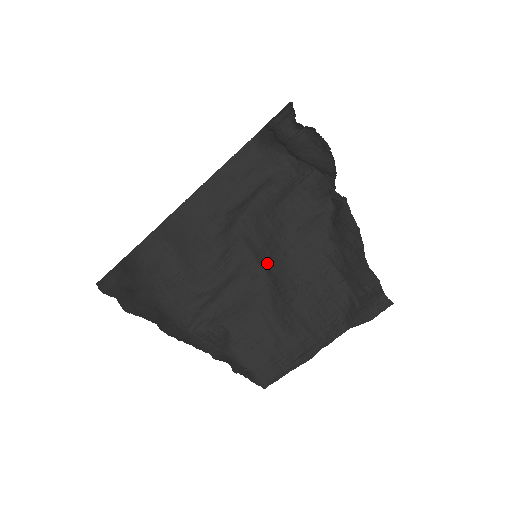
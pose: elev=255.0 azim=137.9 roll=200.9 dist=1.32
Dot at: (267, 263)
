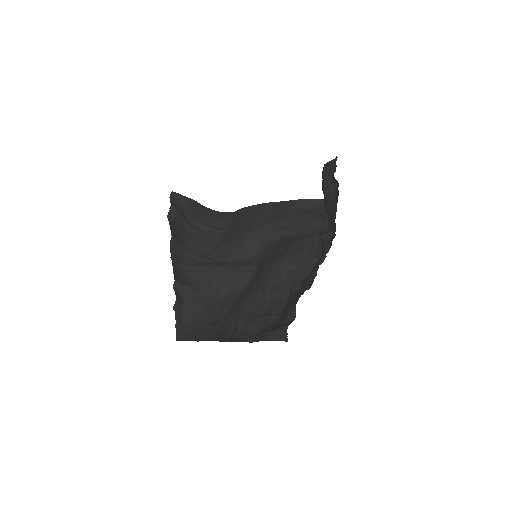
Dot at: (259, 270)
